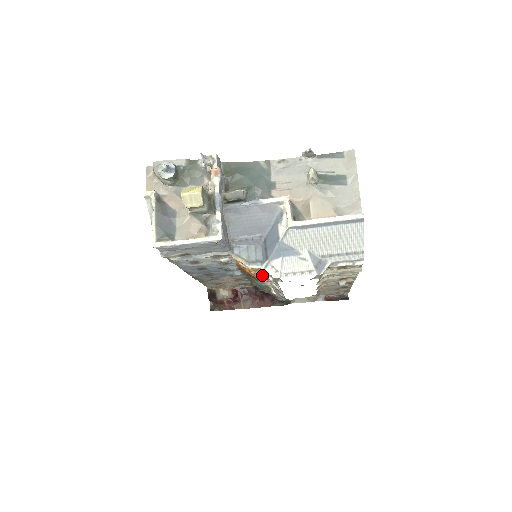
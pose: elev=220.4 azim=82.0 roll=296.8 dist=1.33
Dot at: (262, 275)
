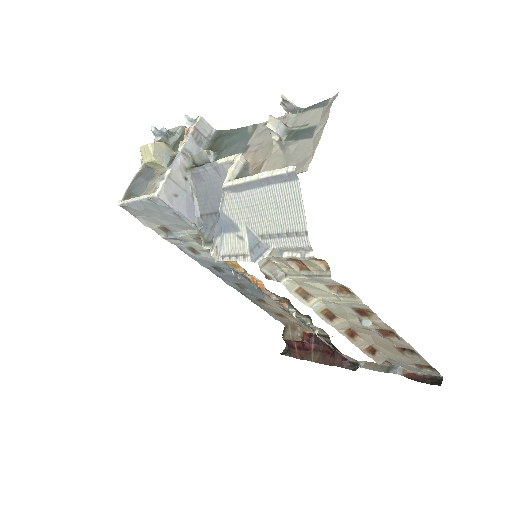
Dot at: (257, 282)
